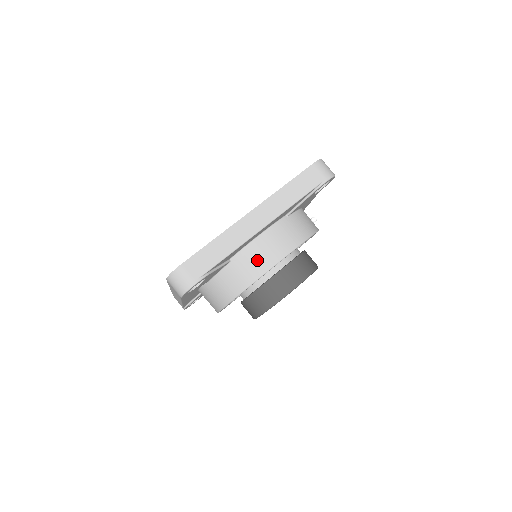
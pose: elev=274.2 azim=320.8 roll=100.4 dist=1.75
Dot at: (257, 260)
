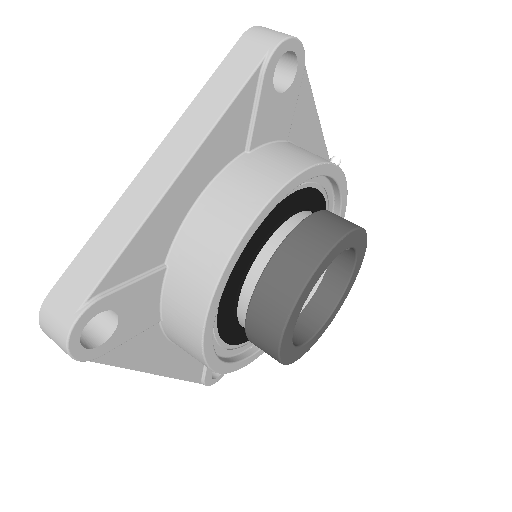
Dot at: (206, 245)
